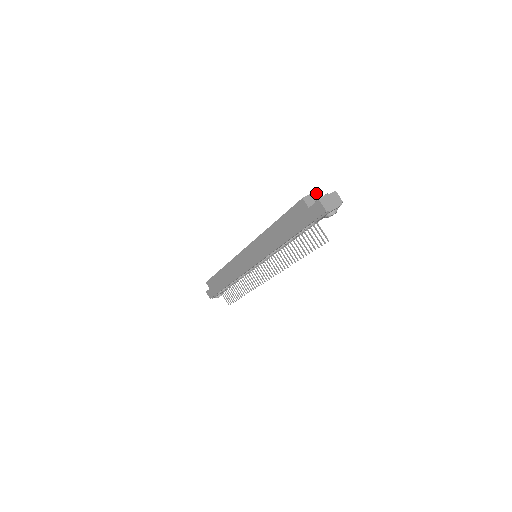
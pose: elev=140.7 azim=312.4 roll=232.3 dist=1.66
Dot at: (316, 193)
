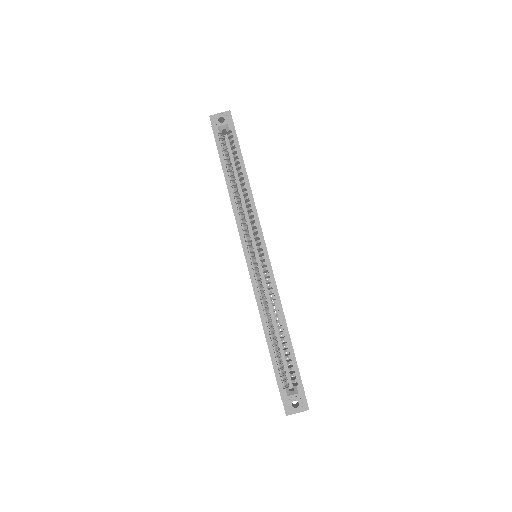
Dot at: occluded
